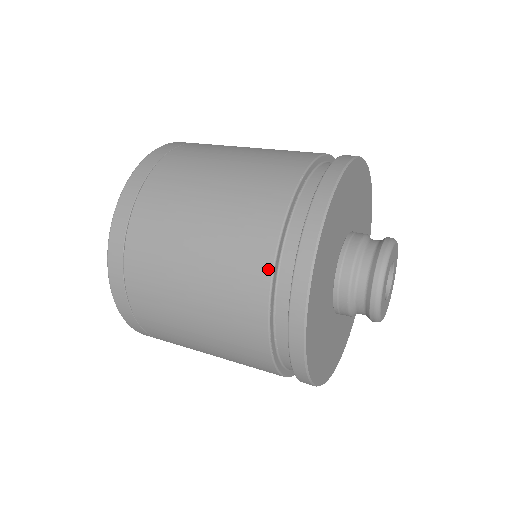
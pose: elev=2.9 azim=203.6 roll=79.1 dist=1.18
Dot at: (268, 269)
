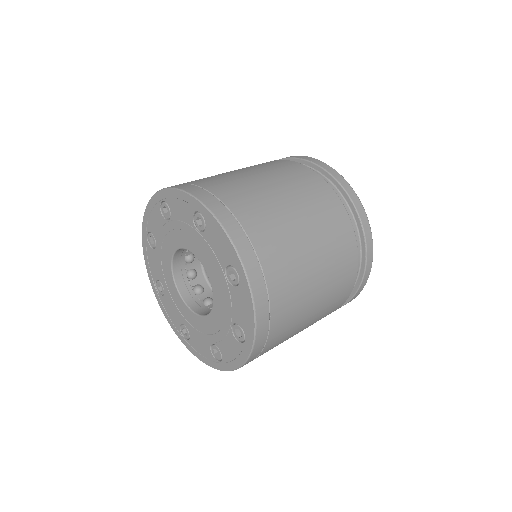
Dot at: (337, 198)
